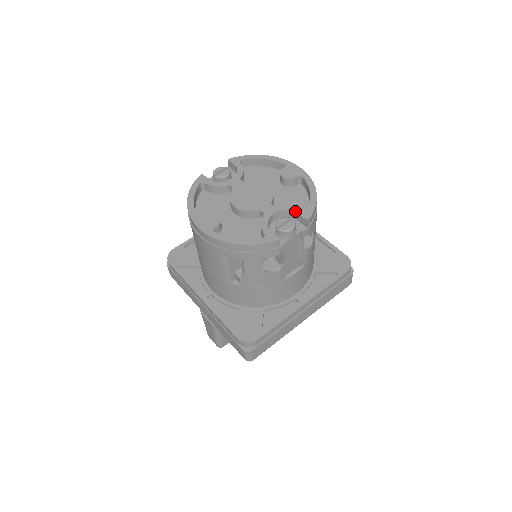
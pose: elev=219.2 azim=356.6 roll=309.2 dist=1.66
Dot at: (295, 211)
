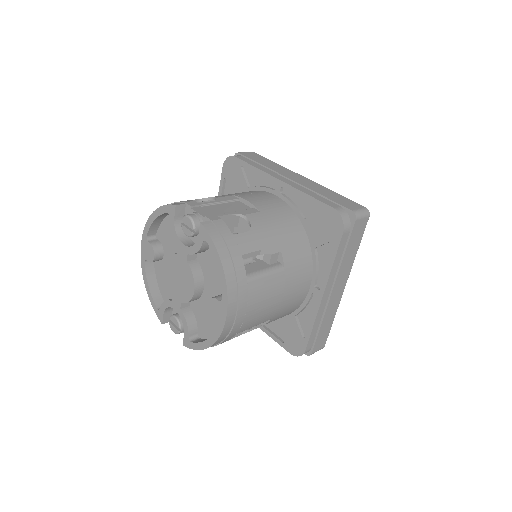
Dot at: (184, 331)
